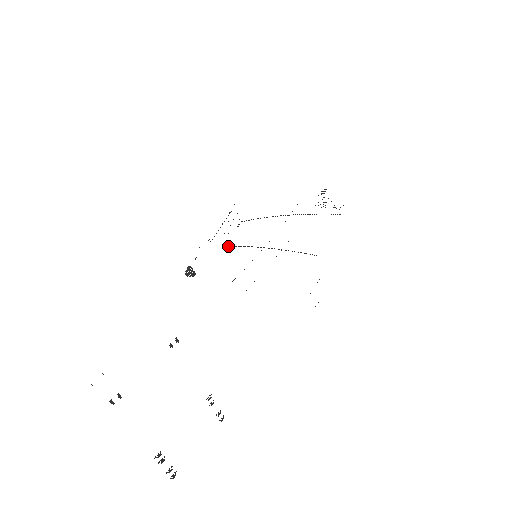
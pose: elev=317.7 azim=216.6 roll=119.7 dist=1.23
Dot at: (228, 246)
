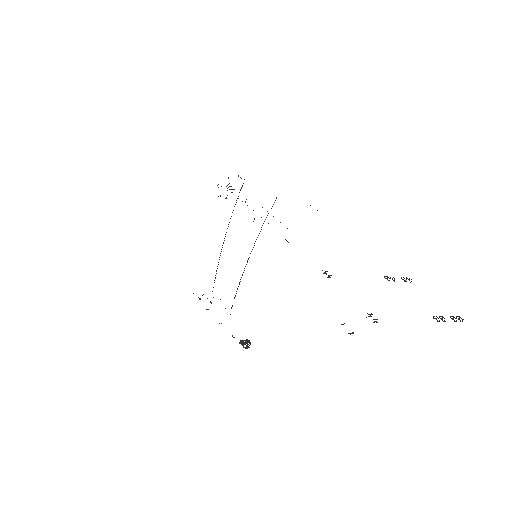
Dot at: (232, 306)
